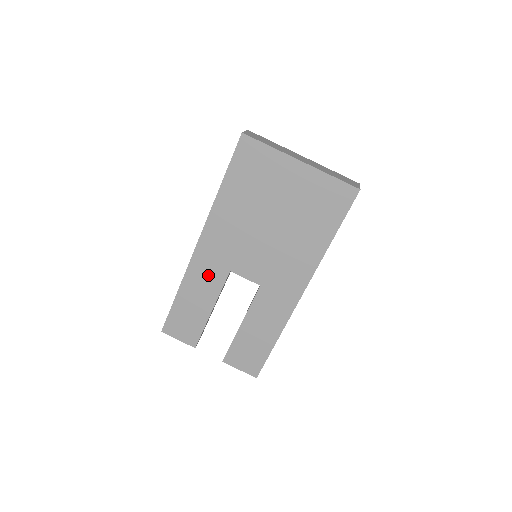
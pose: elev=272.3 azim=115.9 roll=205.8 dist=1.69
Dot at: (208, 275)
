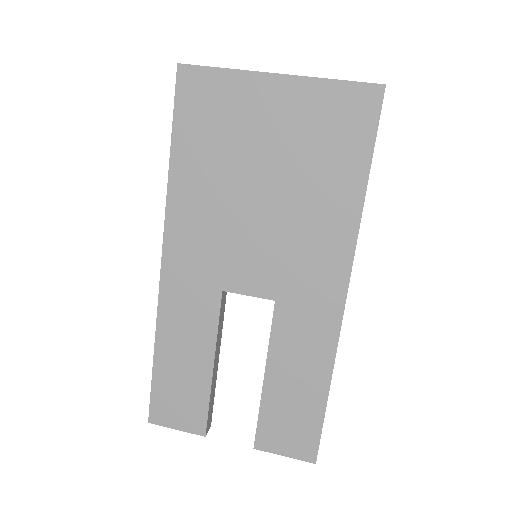
Dot at: (191, 308)
